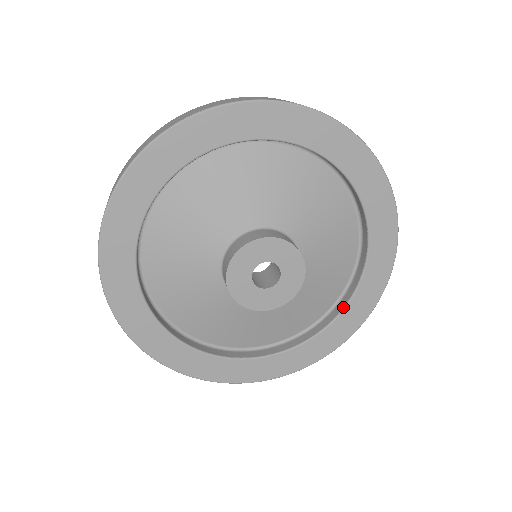
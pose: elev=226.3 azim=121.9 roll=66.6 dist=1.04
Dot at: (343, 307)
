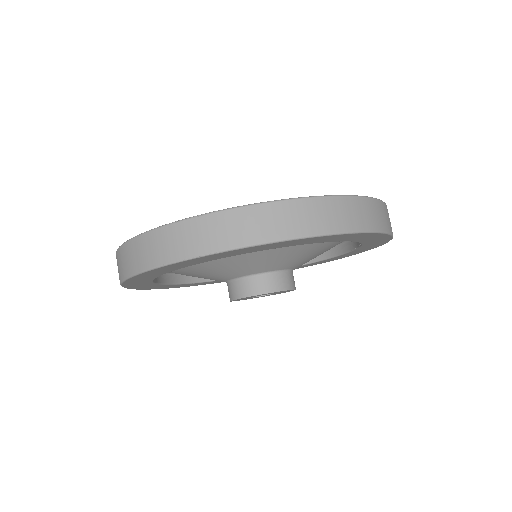
Dot at: (326, 258)
